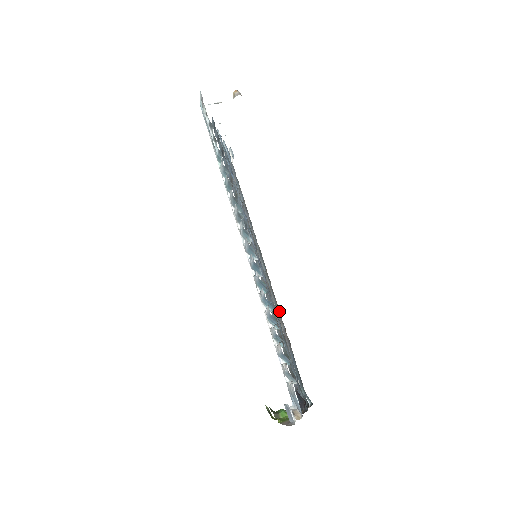
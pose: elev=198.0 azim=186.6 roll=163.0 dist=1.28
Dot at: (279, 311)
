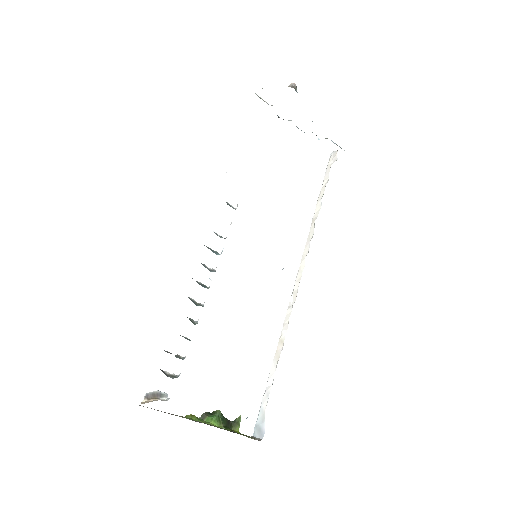
Dot at: occluded
